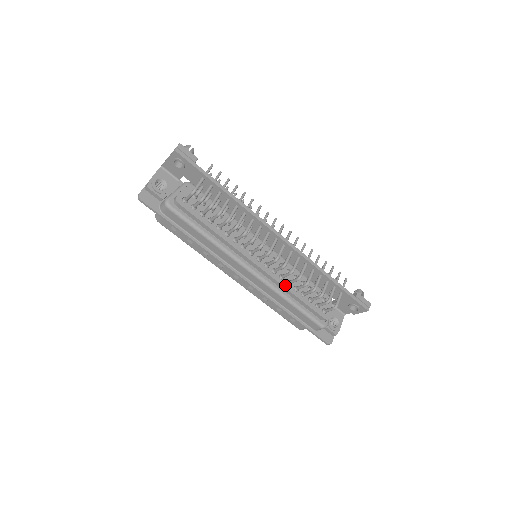
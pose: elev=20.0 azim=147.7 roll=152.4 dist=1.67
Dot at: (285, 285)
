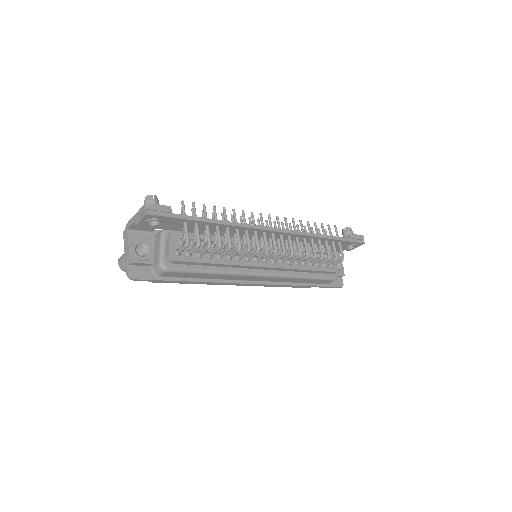
Dot at: (295, 267)
